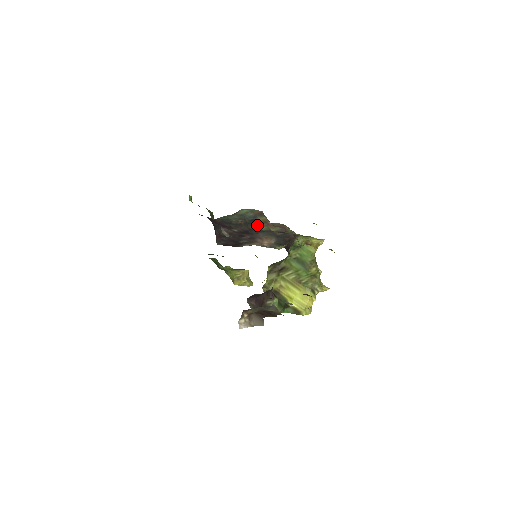
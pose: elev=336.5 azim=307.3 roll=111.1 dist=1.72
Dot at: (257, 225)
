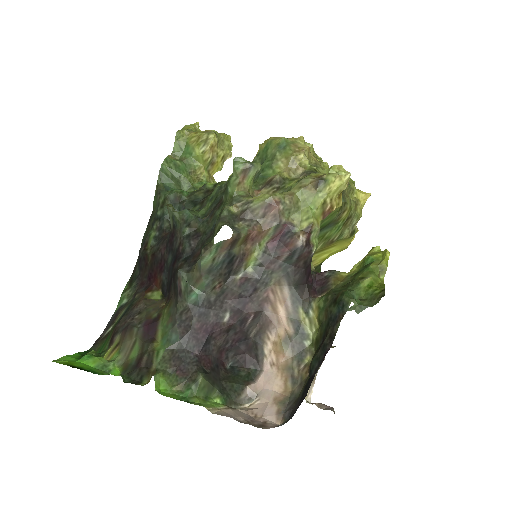
Dot at: (241, 262)
